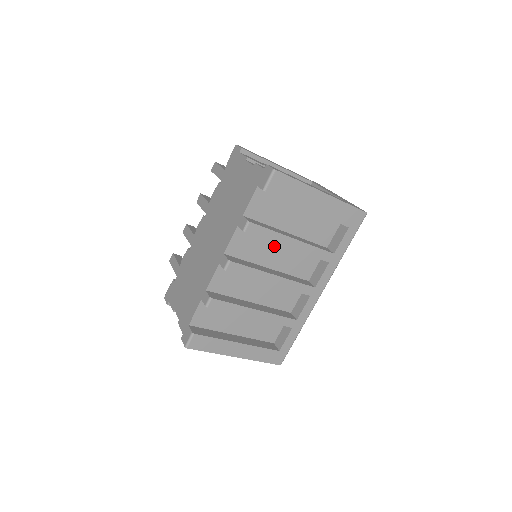
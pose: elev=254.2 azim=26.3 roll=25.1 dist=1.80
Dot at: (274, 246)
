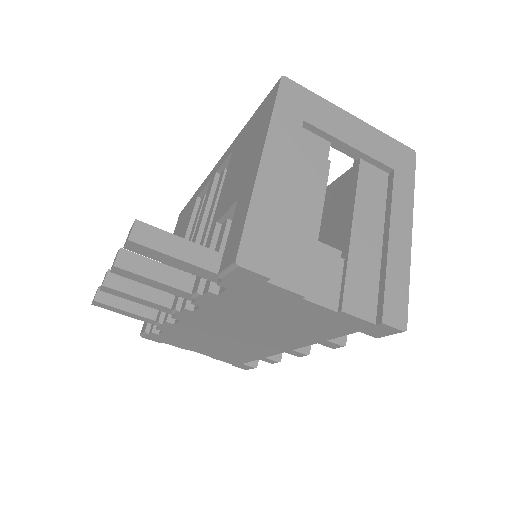
Dot at: occluded
